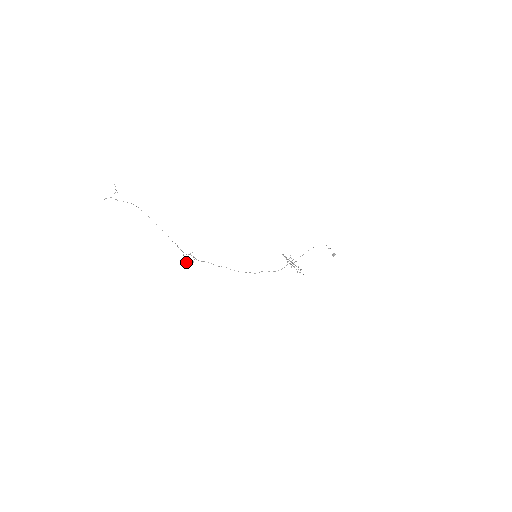
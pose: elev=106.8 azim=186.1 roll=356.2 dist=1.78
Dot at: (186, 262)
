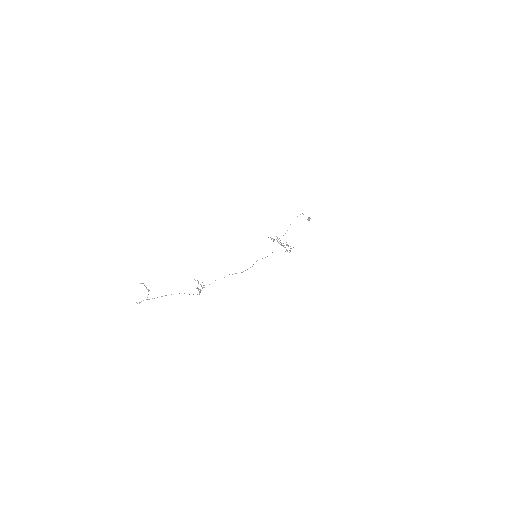
Dot at: (199, 293)
